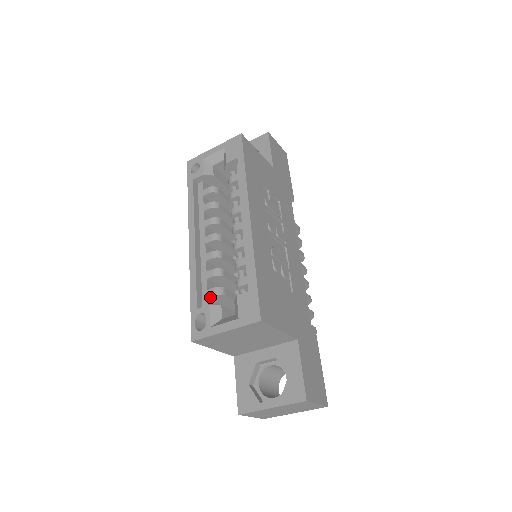
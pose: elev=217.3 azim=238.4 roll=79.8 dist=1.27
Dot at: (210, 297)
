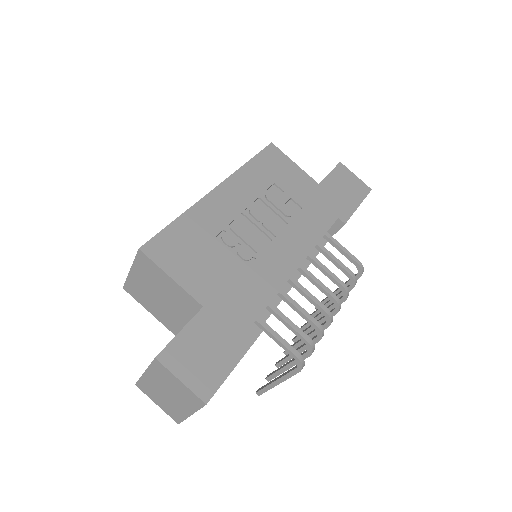
Dot at: occluded
